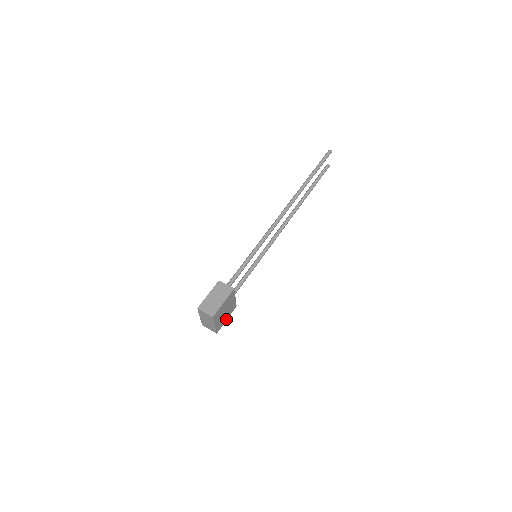
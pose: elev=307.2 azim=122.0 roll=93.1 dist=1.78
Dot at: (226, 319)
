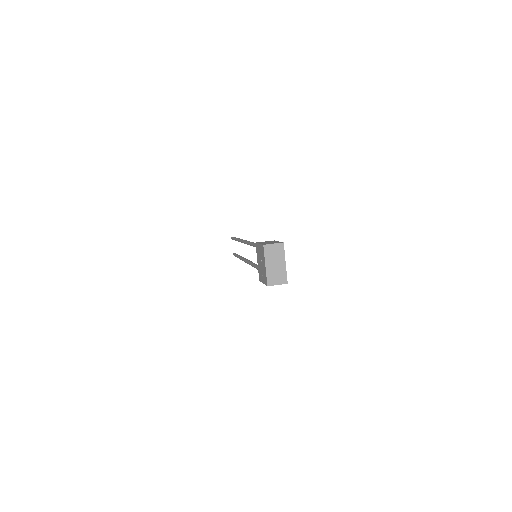
Dot at: occluded
